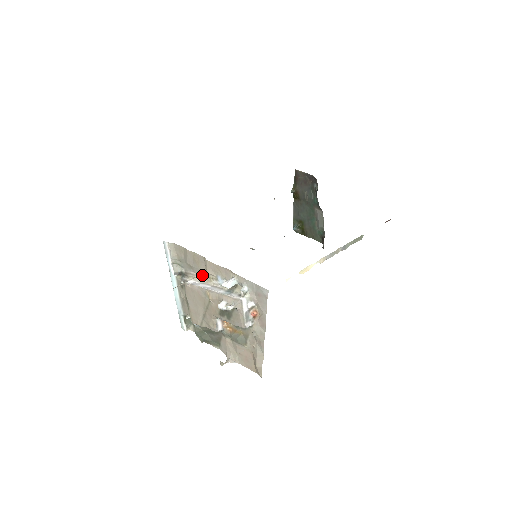
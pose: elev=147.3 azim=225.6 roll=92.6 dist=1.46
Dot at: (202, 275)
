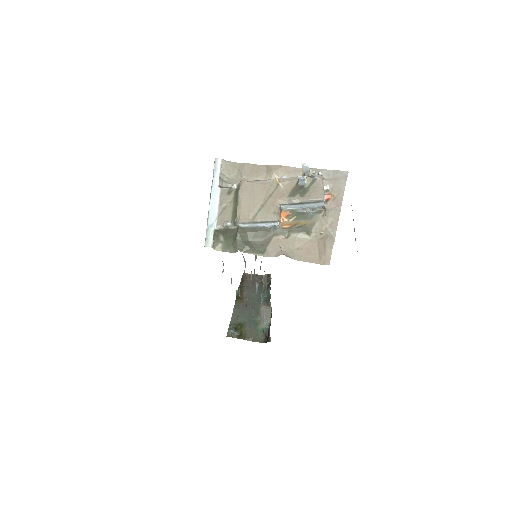
Dot at: occluded
